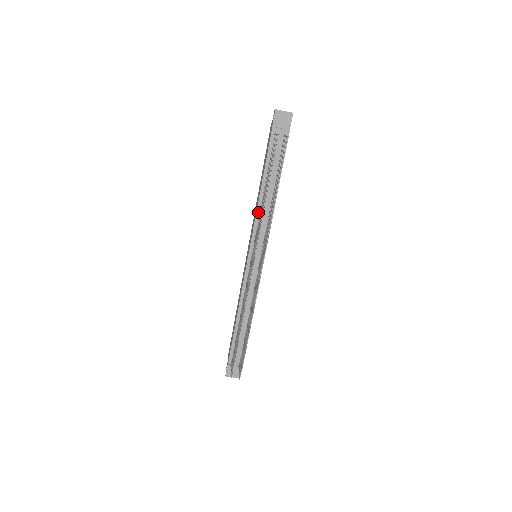
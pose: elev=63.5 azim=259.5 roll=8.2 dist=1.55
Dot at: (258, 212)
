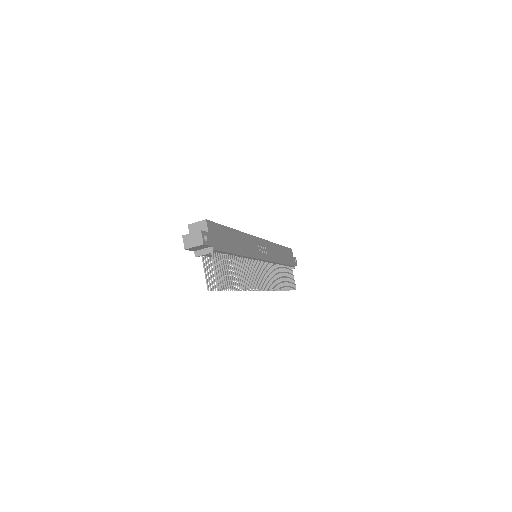
Dot at: occluded
